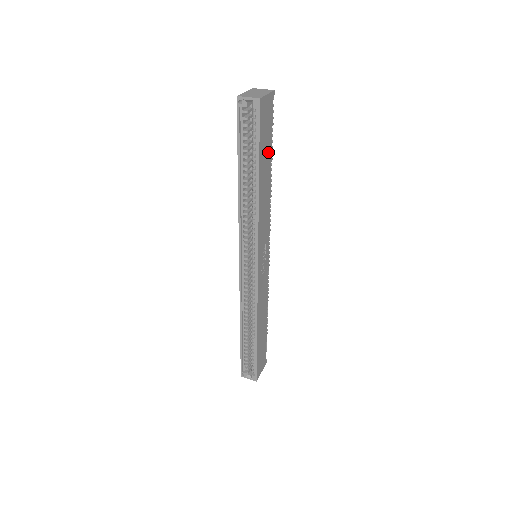
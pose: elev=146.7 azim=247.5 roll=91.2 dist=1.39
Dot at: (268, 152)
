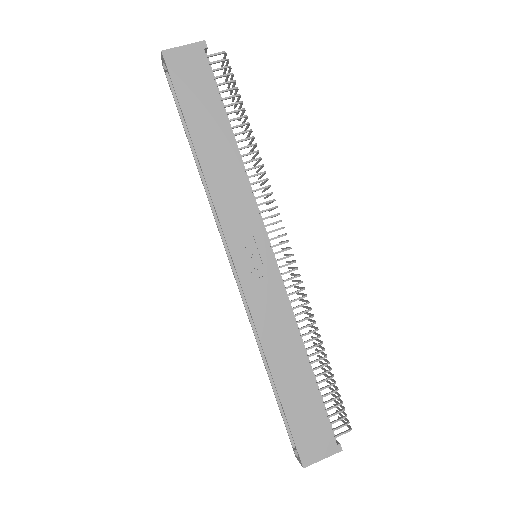
Dot at: (213, 111)
